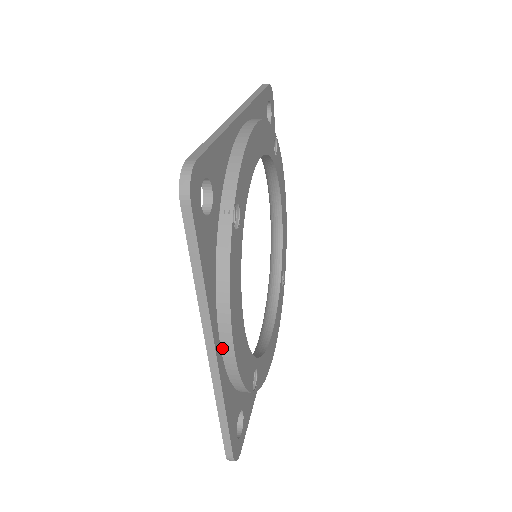
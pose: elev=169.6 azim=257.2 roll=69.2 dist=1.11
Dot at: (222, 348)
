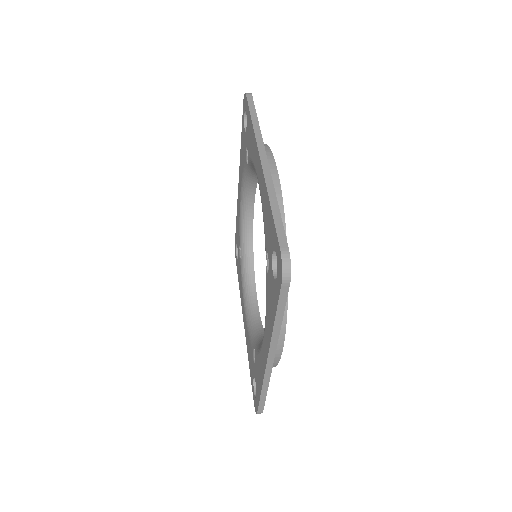
Dot at: occluded
